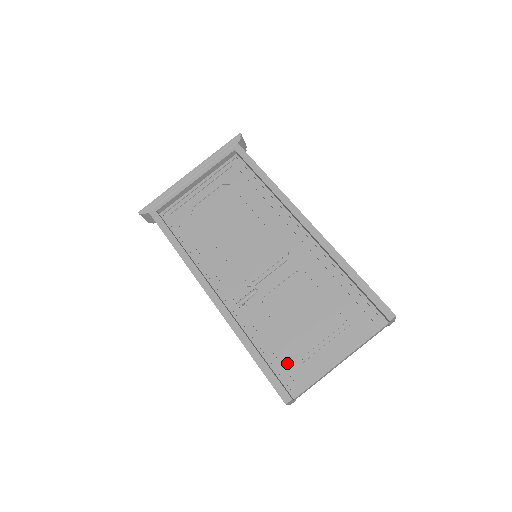
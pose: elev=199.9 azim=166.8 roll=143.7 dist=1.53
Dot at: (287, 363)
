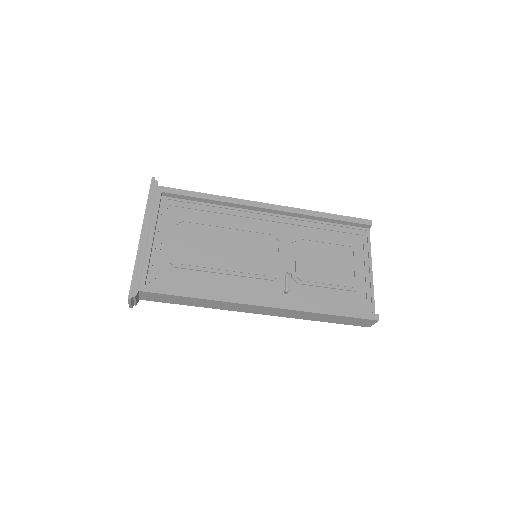
Dot at: (349, 301)
